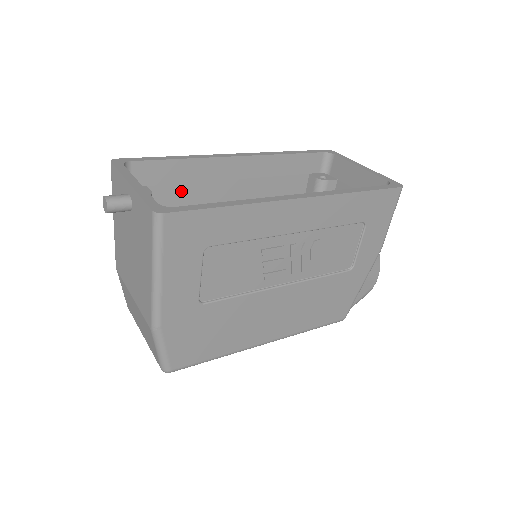
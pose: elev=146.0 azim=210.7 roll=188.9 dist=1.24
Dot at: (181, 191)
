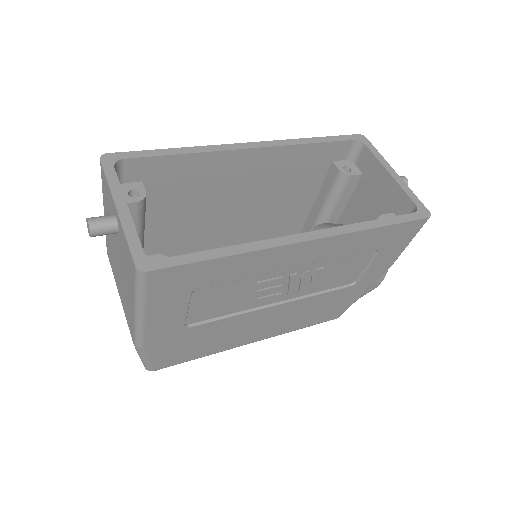
Dot at: (181, 184)
